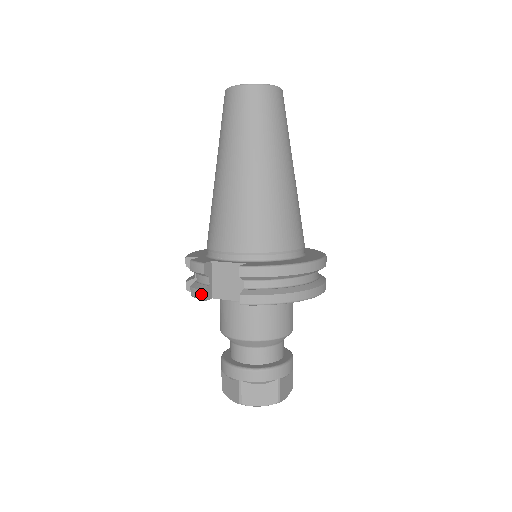
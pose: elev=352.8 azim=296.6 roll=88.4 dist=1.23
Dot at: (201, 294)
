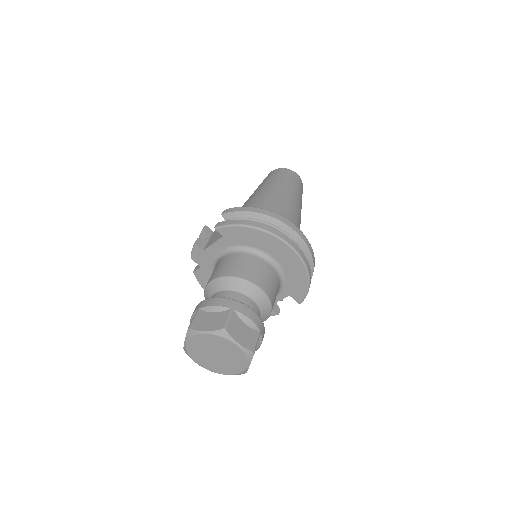
Dot at: (195, 242)
